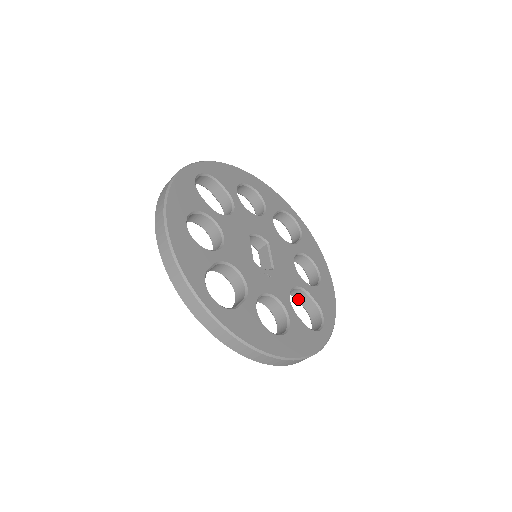
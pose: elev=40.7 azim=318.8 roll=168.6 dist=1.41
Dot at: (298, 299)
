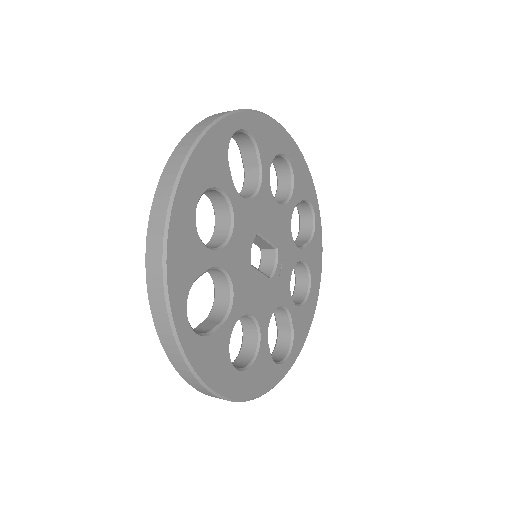
Dot at: occluded
